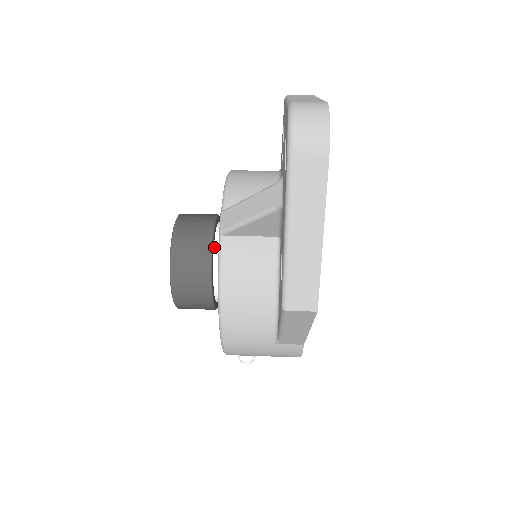
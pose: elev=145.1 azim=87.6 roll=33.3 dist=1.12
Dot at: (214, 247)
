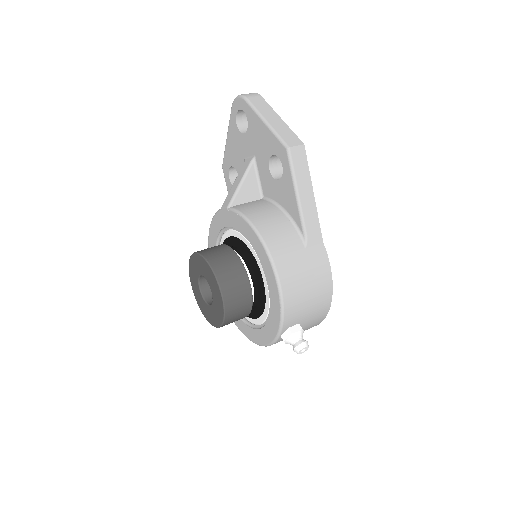
Dot at: occluded
